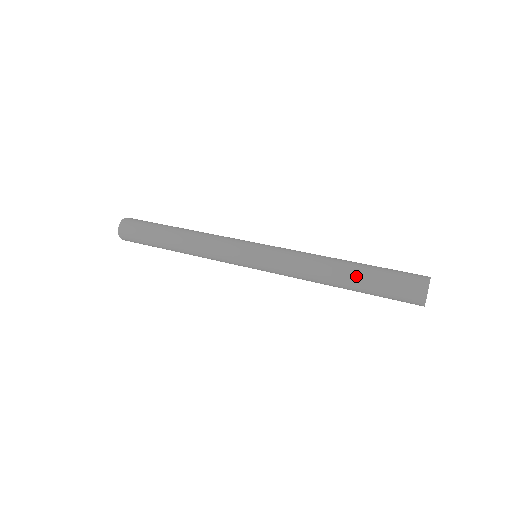
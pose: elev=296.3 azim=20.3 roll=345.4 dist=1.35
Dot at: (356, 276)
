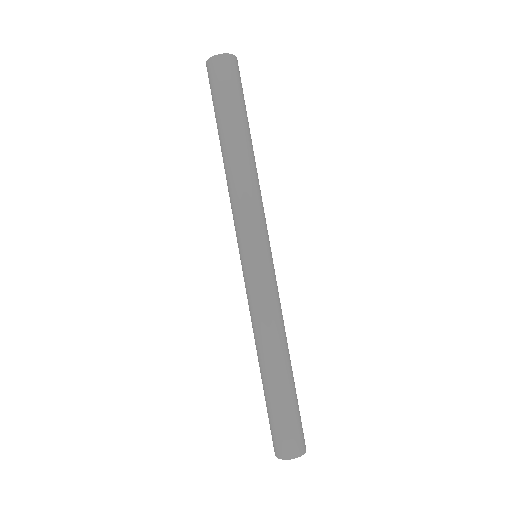
Dot at: (271, 385)
